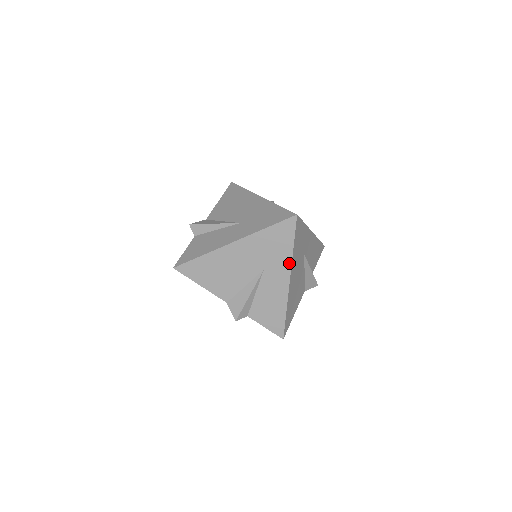
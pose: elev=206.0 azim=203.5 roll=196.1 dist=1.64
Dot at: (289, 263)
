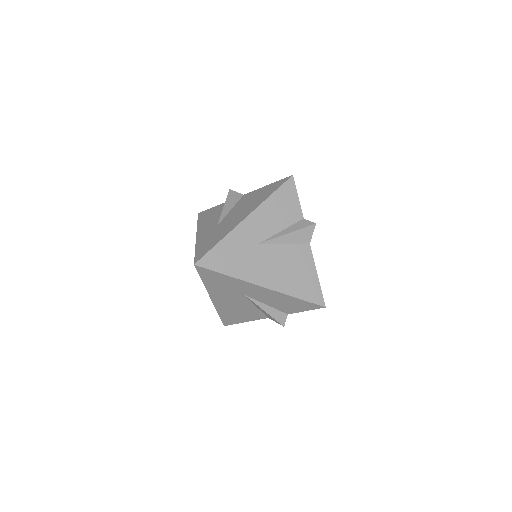
Dot at: (206, 288)
